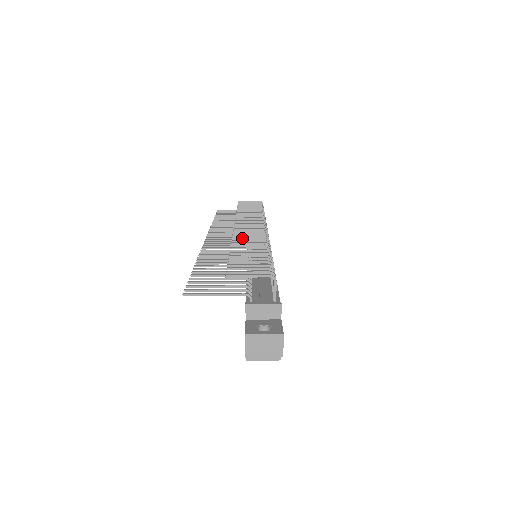
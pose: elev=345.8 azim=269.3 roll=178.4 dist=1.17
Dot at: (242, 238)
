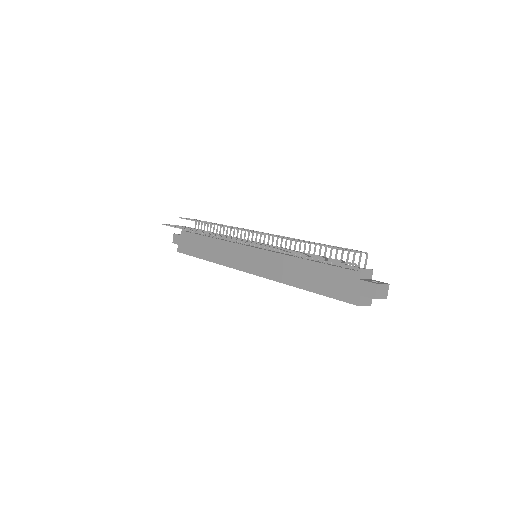
Dot at: (284, 237)
